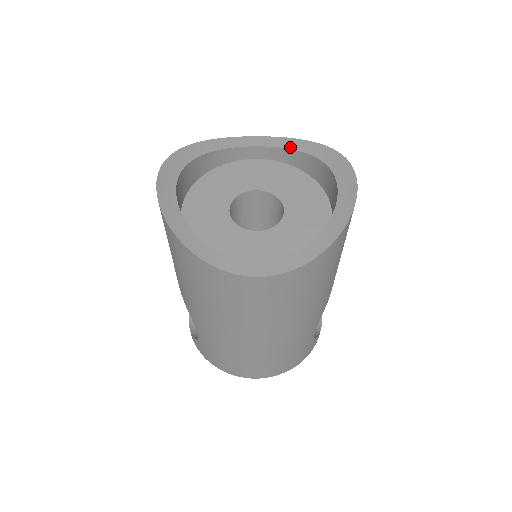
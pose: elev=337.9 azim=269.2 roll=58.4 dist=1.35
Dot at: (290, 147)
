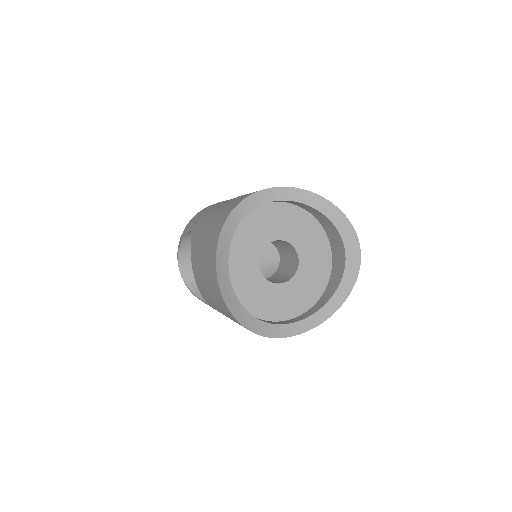
Dot at: (299, 200)
